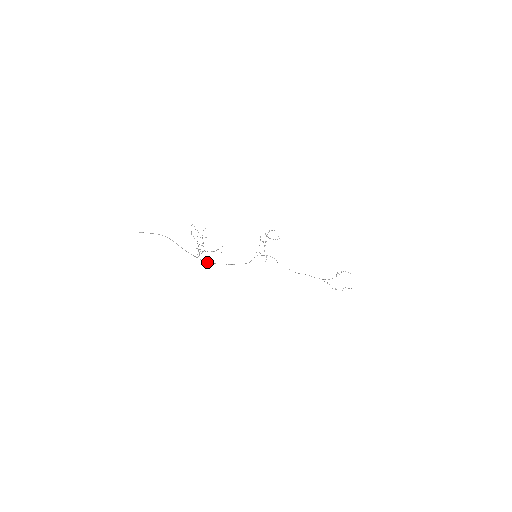
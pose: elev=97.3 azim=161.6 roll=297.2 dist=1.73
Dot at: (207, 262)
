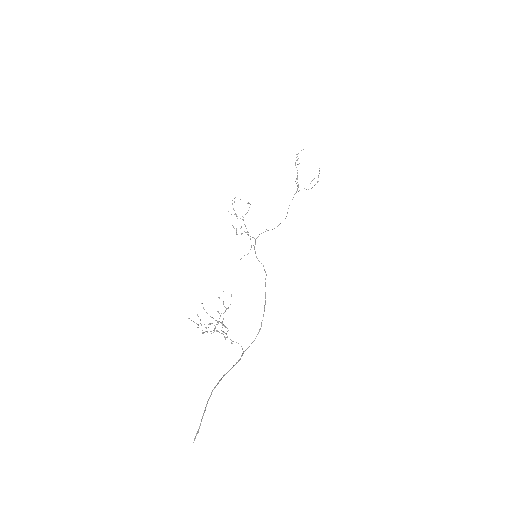
Dot at: occluded
